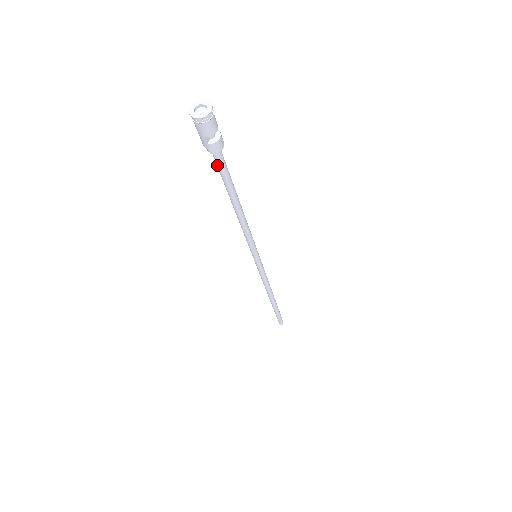
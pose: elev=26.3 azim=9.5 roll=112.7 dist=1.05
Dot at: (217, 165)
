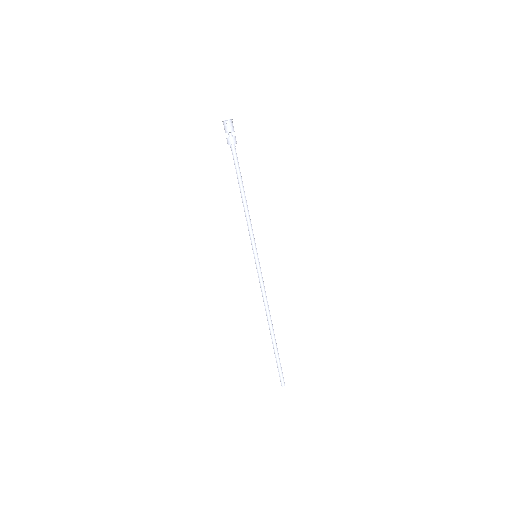
Dot at: (233, 157)
